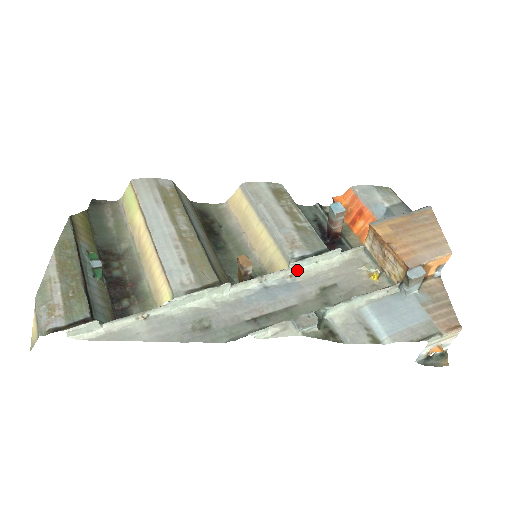
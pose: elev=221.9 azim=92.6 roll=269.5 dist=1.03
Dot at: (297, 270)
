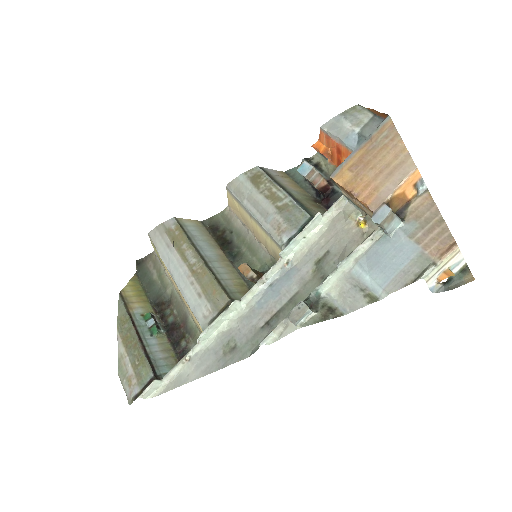
Dot at: (290, 254)
